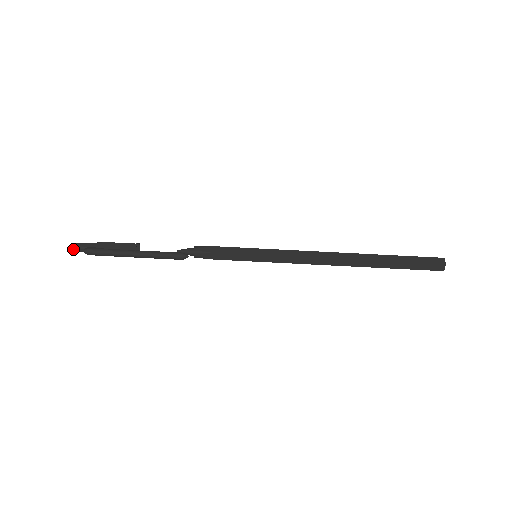
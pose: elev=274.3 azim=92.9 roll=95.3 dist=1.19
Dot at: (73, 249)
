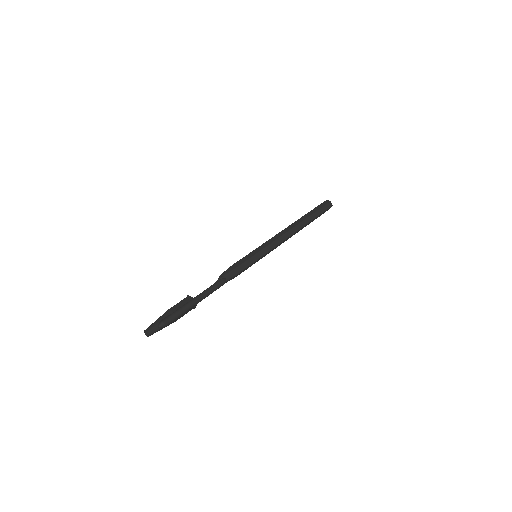
Dot at: (149, 333)
